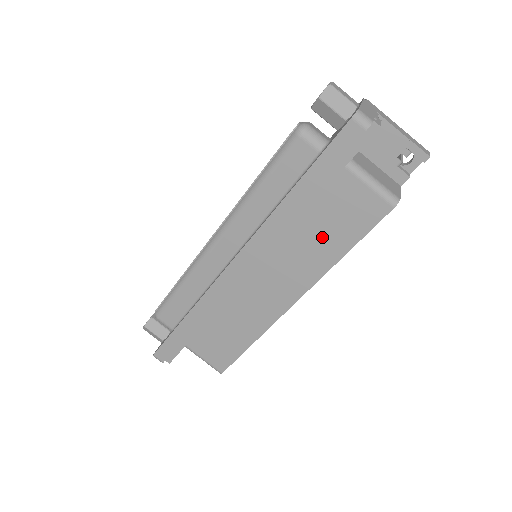
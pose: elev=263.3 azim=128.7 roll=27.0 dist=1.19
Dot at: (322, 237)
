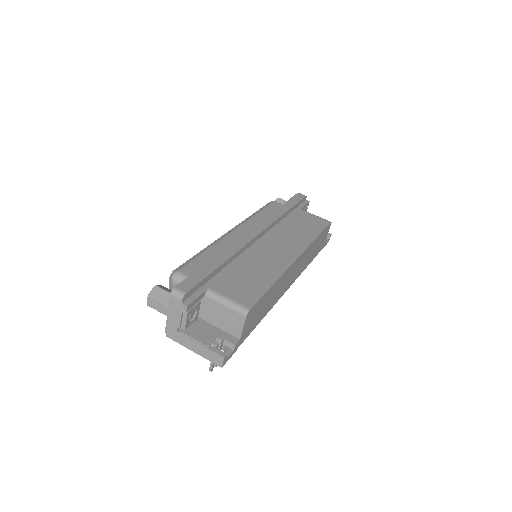
Dot at: (301, 229)
